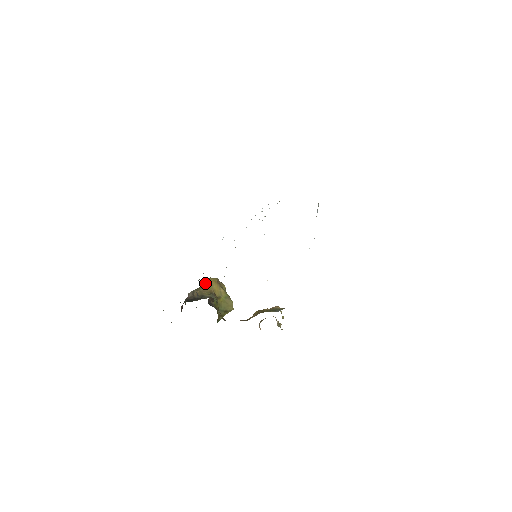
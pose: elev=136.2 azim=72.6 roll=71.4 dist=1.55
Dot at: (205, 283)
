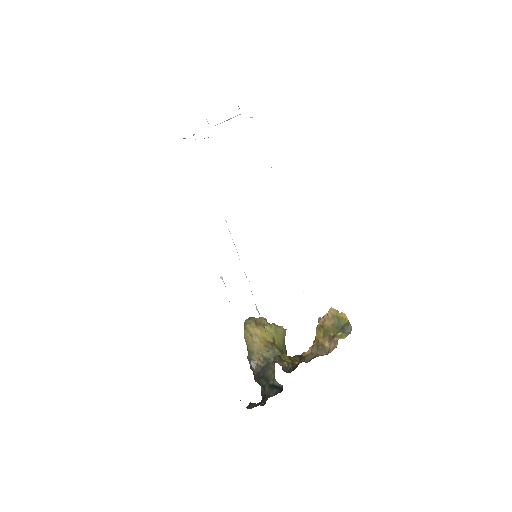
Dot at: (249, 337)
